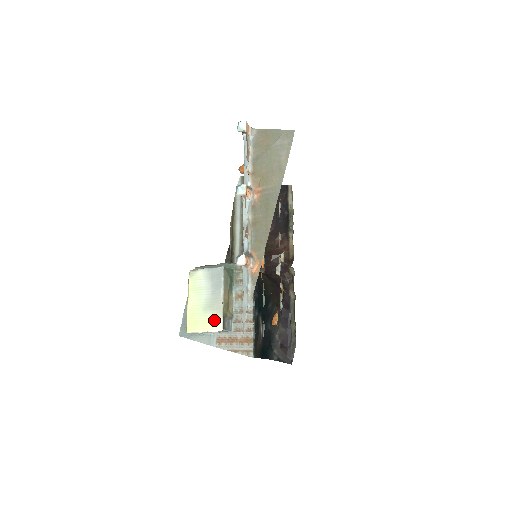
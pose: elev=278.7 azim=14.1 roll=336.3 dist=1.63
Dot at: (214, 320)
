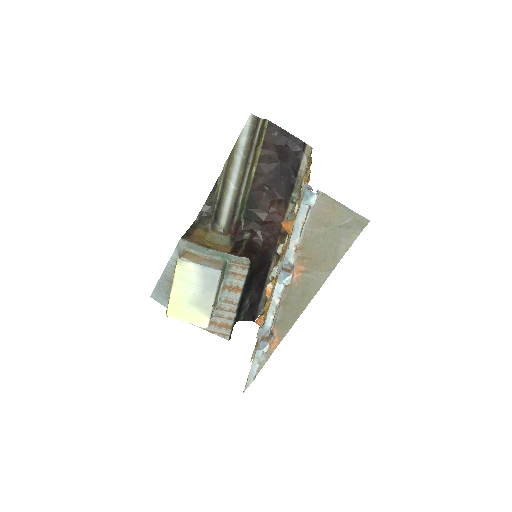
Dot at: (200, 317)
